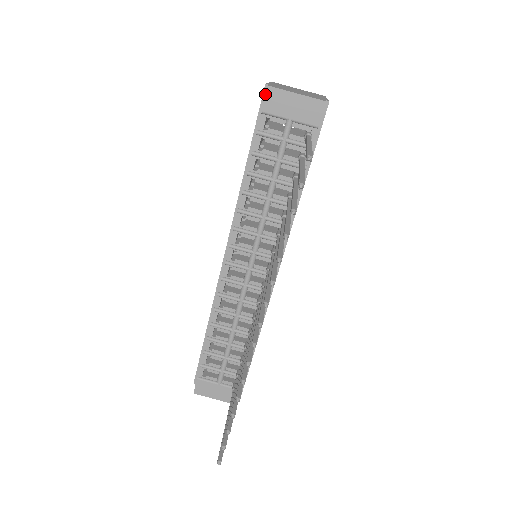
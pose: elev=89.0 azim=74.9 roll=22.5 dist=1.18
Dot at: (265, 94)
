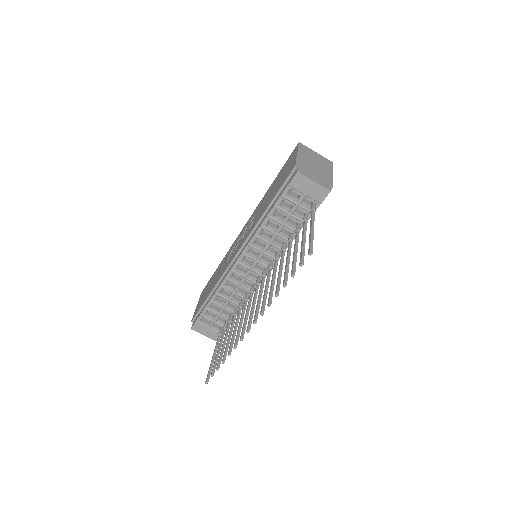
Dot at: (293, 171)
